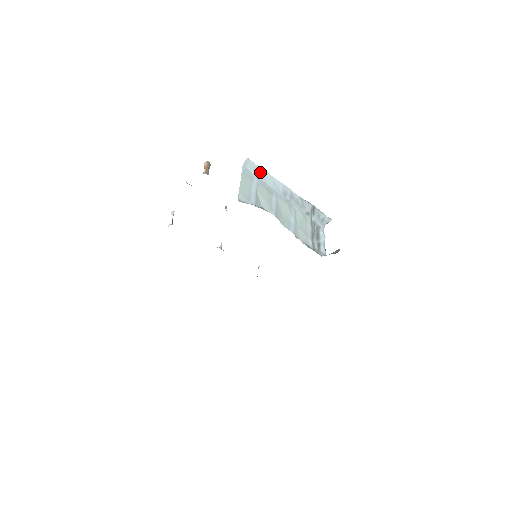
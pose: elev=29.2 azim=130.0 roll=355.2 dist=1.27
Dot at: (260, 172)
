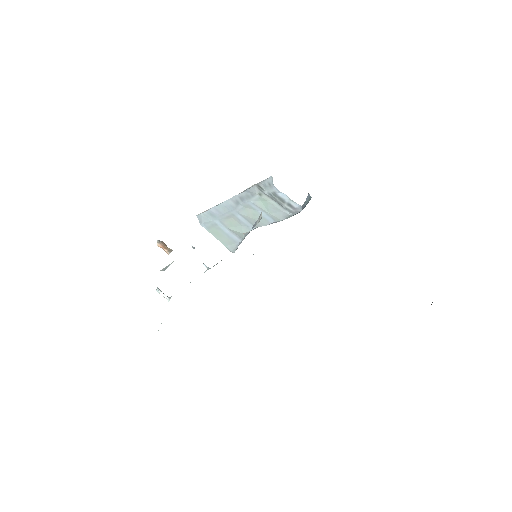
Dot at: (212, 213)
